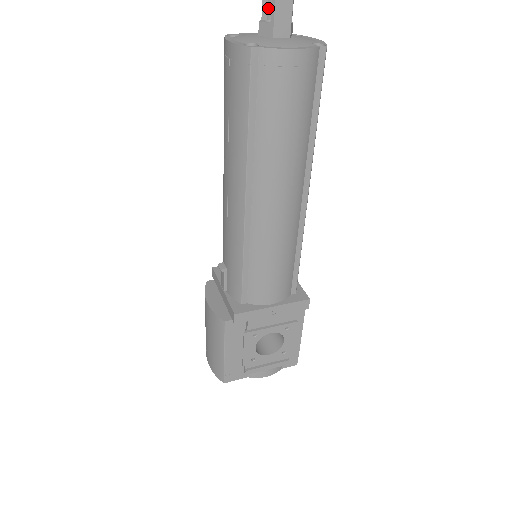
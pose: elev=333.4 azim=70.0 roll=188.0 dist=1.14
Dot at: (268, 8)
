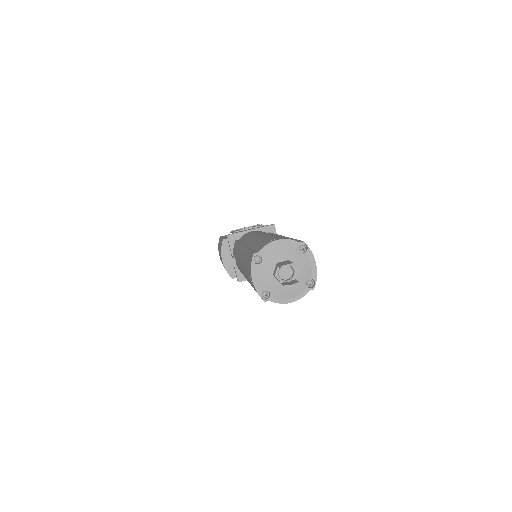
Dot at: occluded
